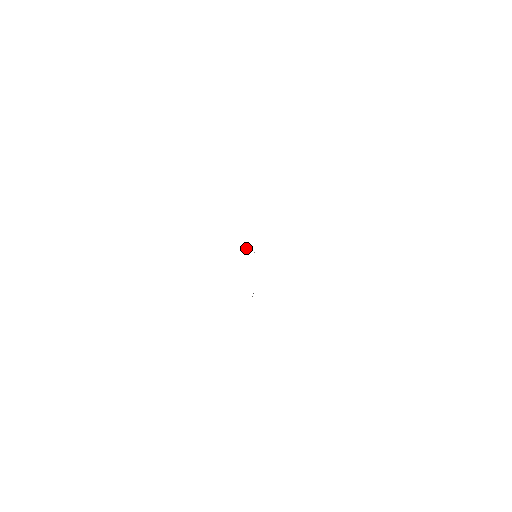
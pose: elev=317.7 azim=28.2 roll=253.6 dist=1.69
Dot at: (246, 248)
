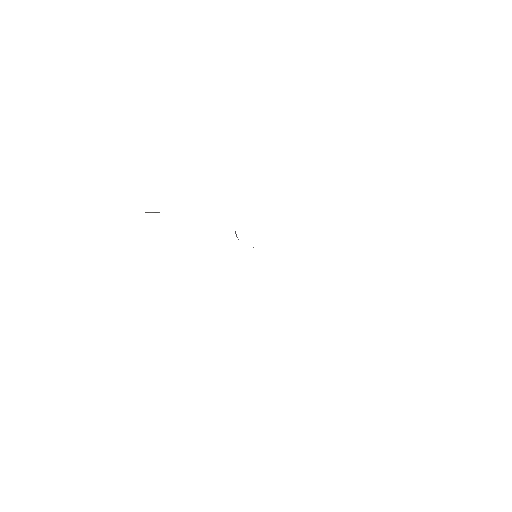
Dot at: occluded
